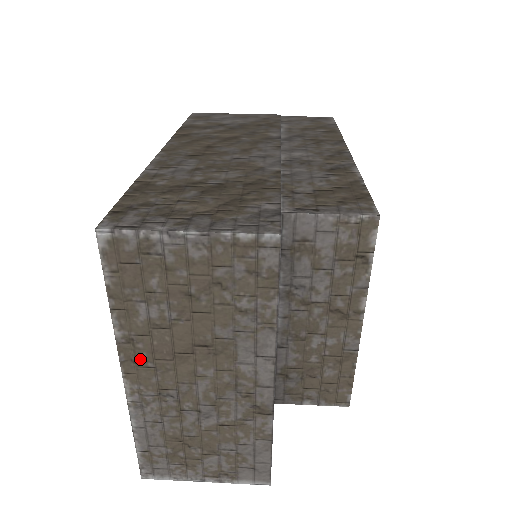
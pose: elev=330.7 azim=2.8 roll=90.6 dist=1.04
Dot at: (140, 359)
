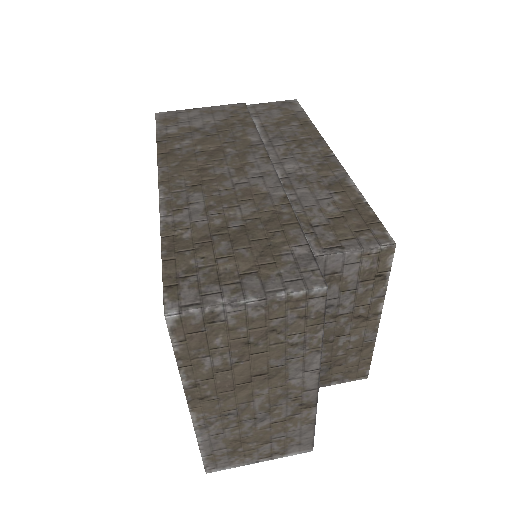
Dot at: (205, 396)
